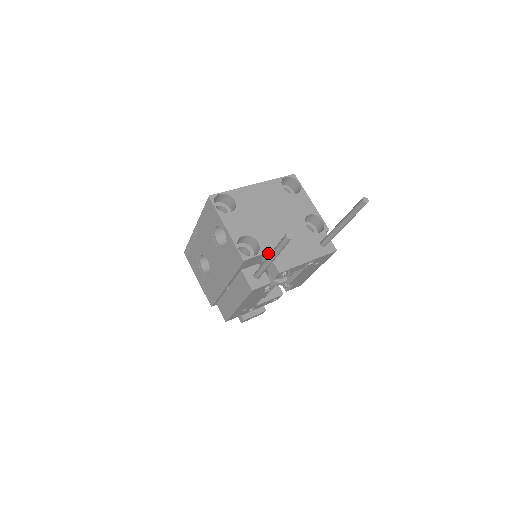
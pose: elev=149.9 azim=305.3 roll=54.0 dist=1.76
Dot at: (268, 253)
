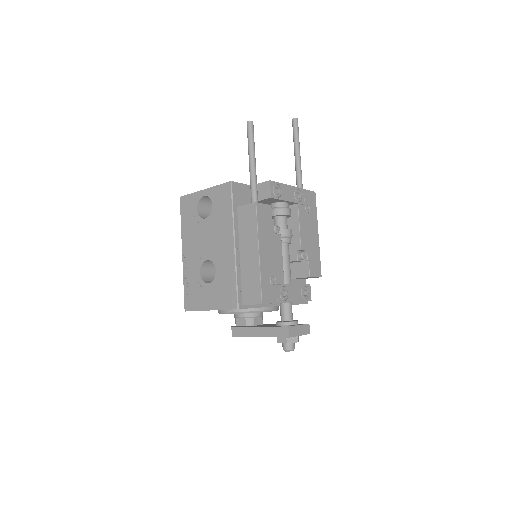
Dot at: occluded
